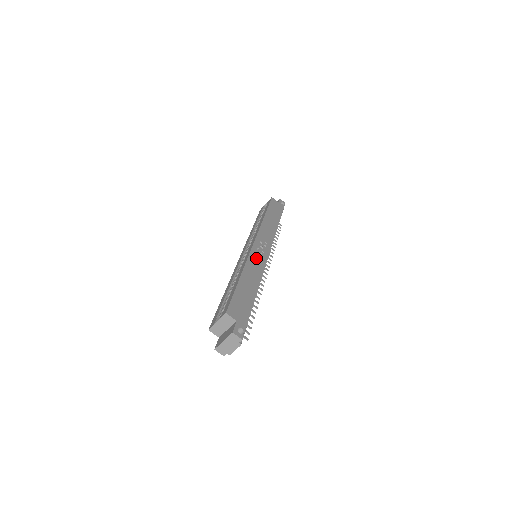
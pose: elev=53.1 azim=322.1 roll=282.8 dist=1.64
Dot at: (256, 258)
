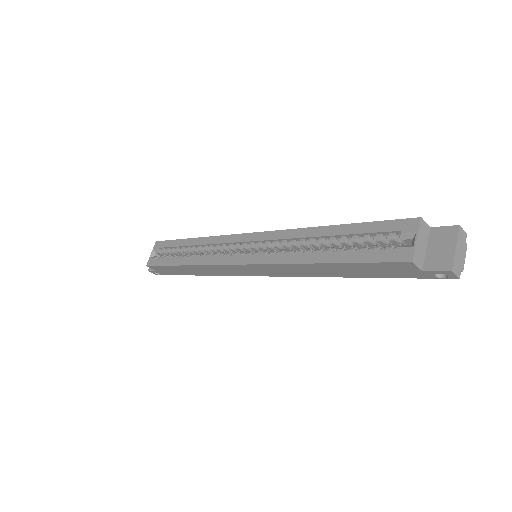
Dot at: occluded
